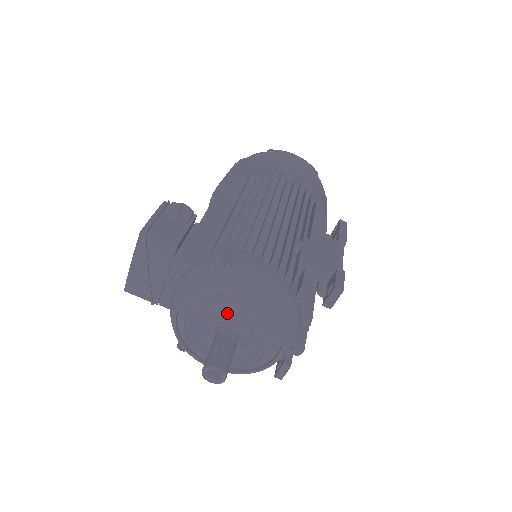
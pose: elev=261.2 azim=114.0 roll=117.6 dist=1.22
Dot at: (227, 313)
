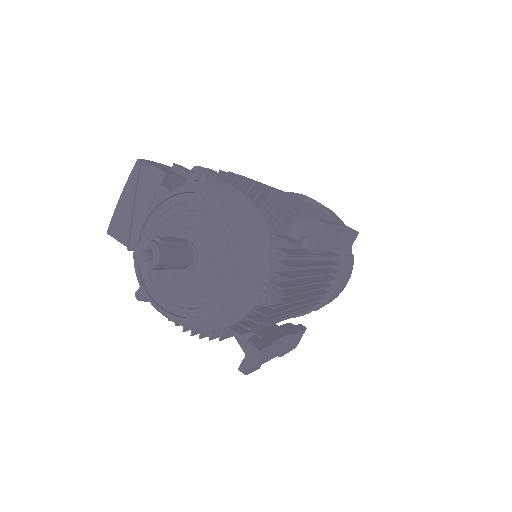
Dot at: (191, 228)
